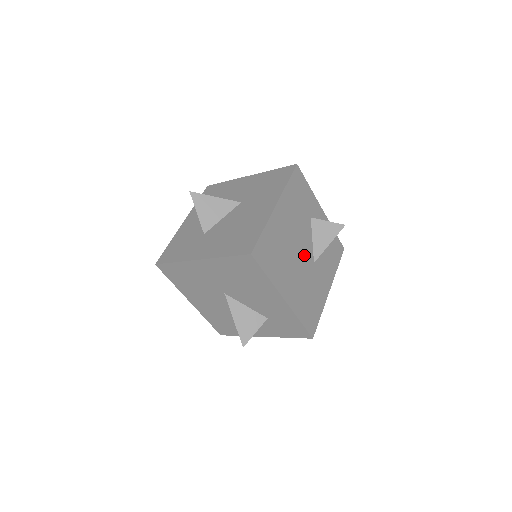
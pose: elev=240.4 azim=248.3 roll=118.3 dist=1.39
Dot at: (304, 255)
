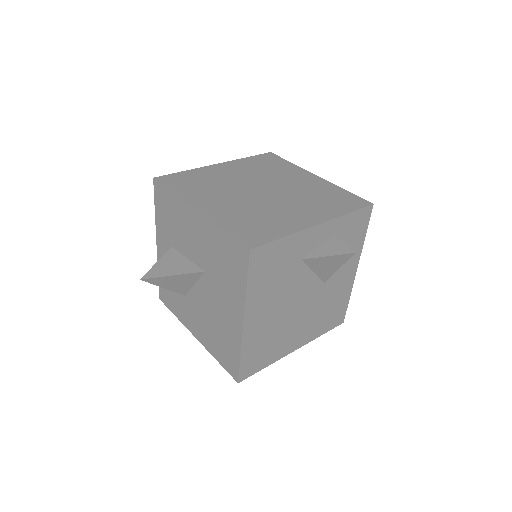
Dot at: (306, 297)
